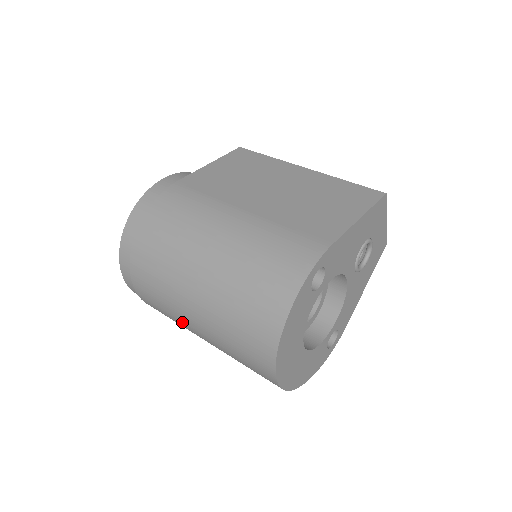
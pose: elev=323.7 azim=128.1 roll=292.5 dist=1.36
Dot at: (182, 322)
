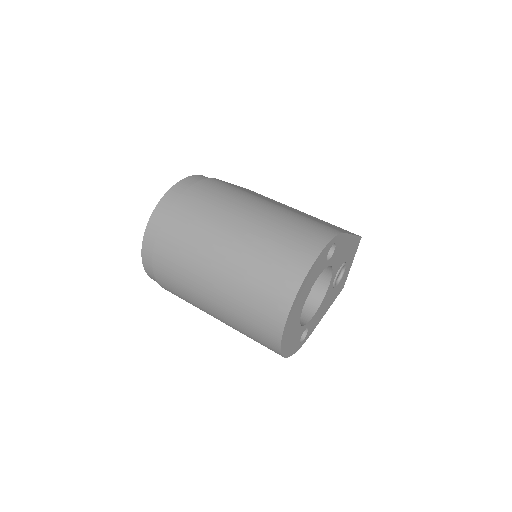
Dot at: (198, 272)
